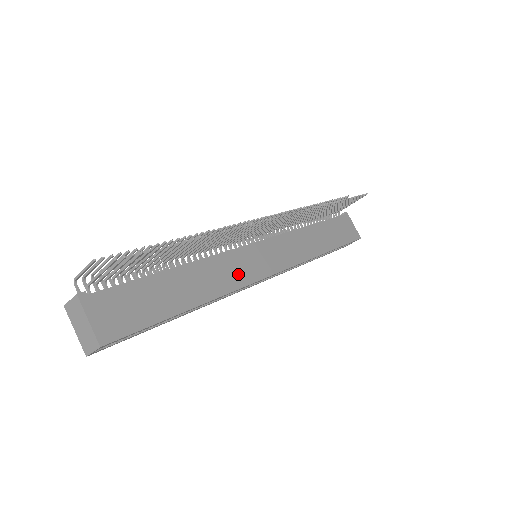
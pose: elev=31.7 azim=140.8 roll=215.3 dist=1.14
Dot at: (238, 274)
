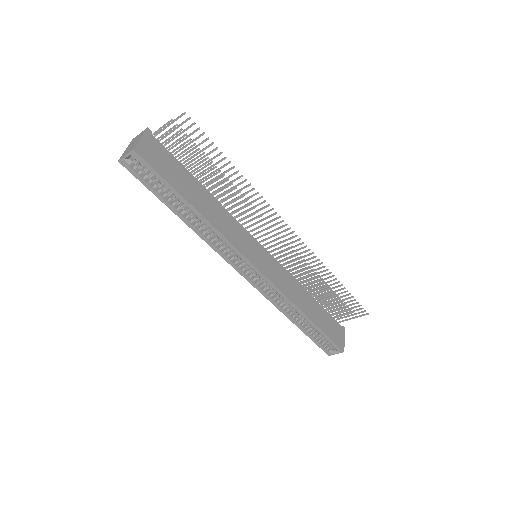
Dot at: (236, 238)
